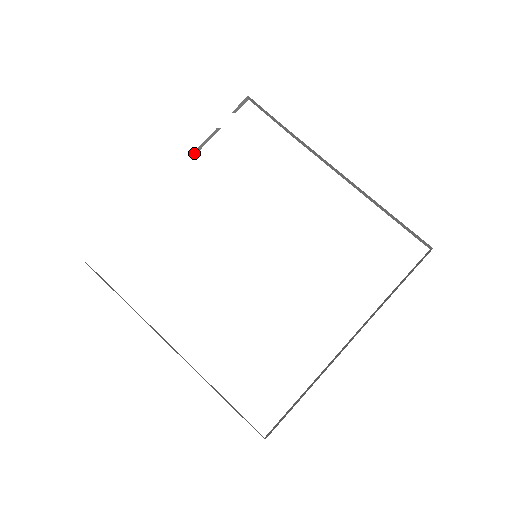
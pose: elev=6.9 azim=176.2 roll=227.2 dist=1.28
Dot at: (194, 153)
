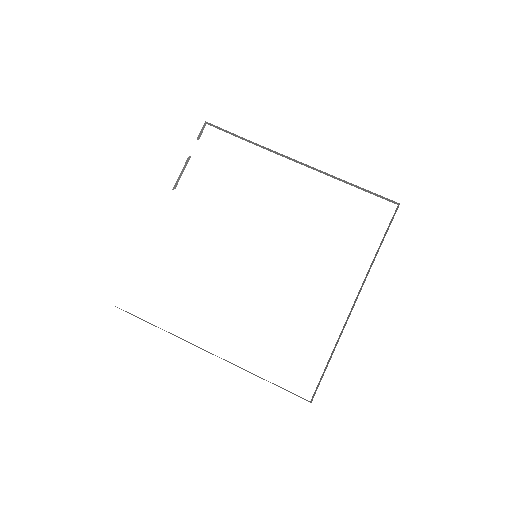
Dot at: (175, 185)
